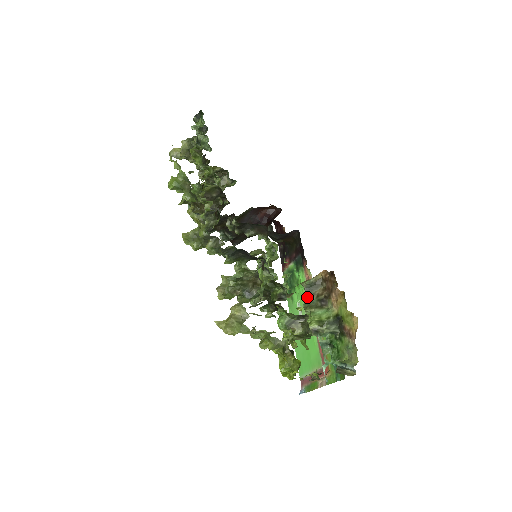
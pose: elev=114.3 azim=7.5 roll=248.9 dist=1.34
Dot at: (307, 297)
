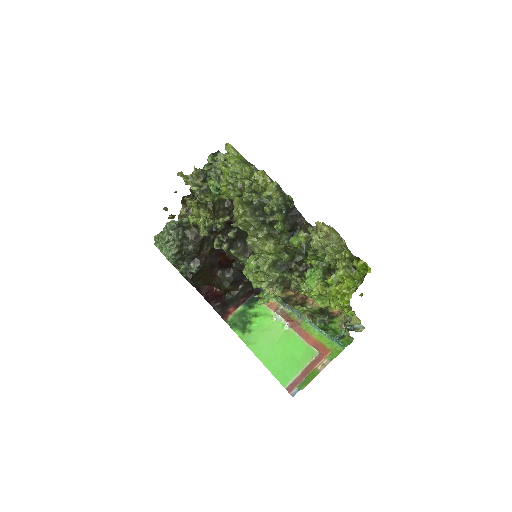
Dot at: occluded
